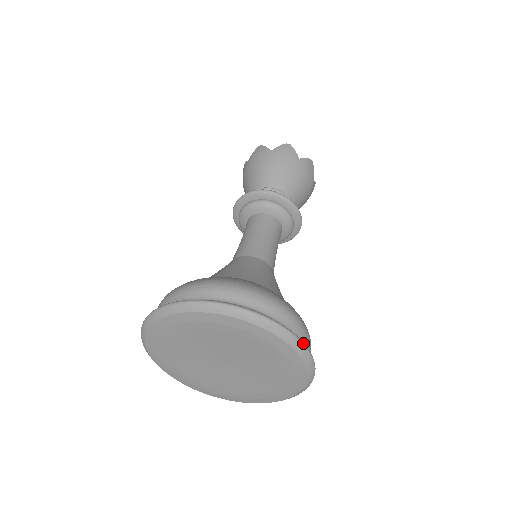
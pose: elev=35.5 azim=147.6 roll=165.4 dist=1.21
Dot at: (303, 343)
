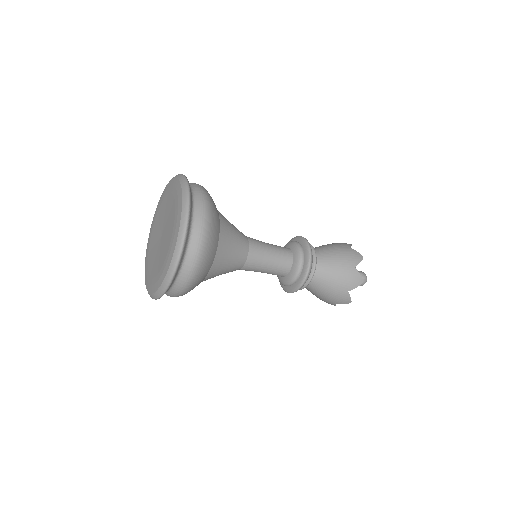
Dot at: (189, 194)
